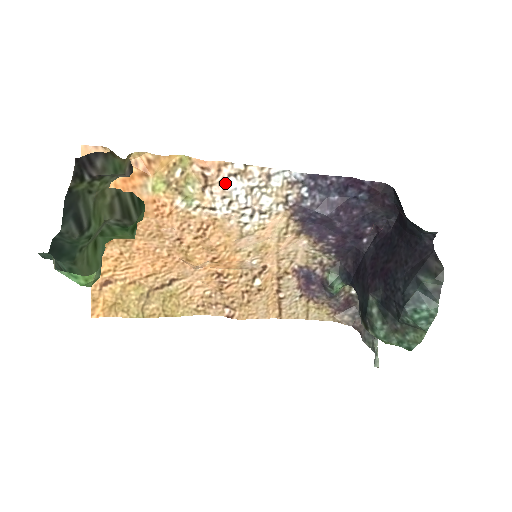
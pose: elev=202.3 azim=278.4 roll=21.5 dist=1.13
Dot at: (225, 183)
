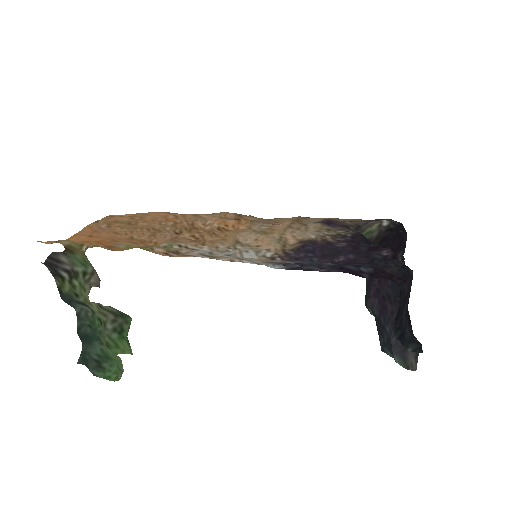
Dot at: occluded
